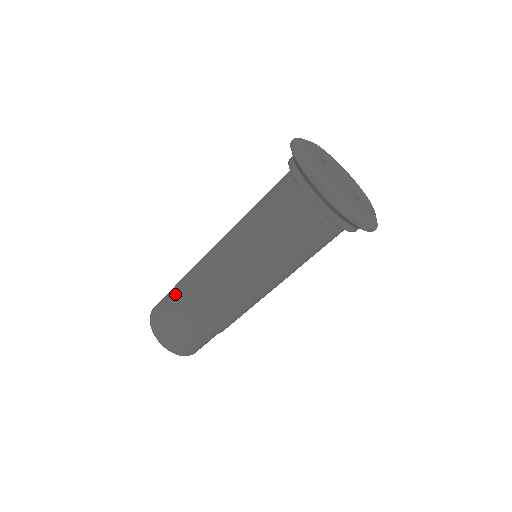
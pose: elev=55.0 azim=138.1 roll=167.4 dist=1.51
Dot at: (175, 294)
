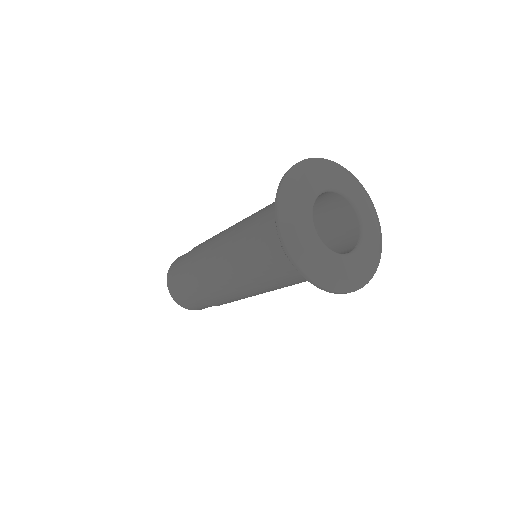
Dot at: (192, 249)
